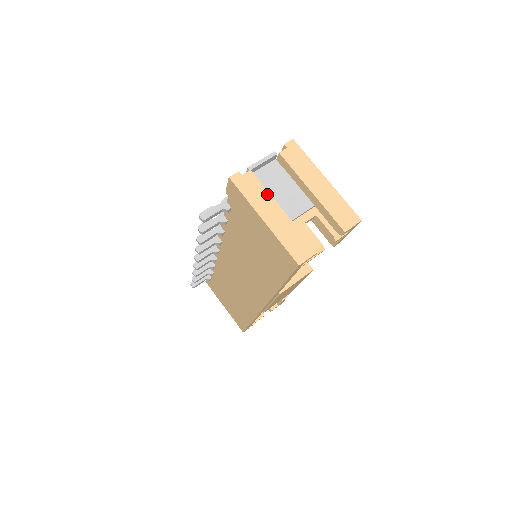
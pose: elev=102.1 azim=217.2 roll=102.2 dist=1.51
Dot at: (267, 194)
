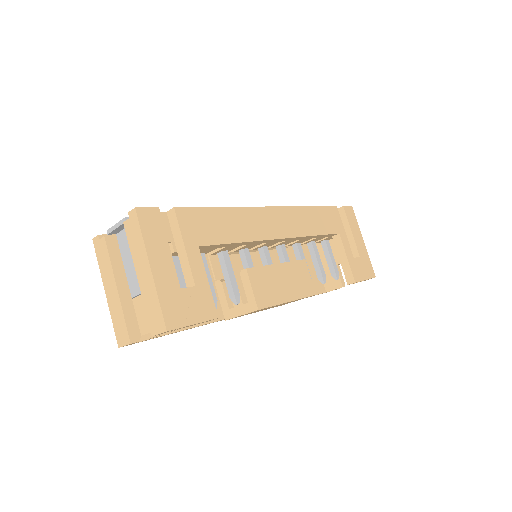
Dot at: (110, 267)
